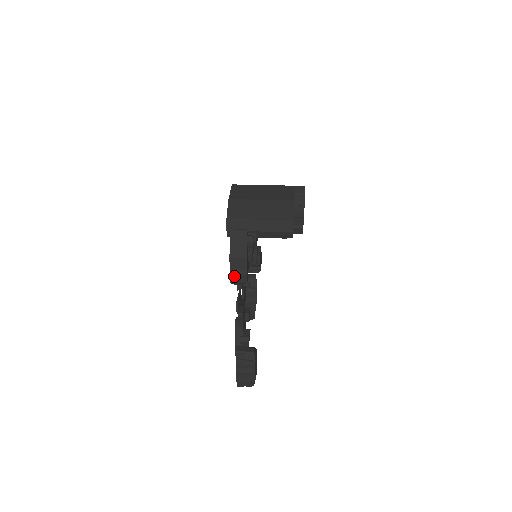
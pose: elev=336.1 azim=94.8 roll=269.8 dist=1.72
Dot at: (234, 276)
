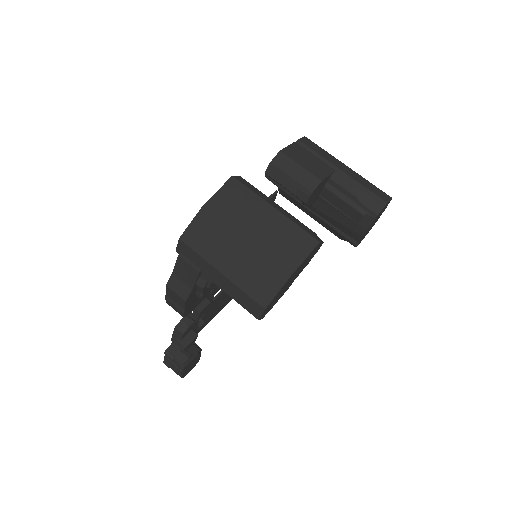
Dot at: (170, 302)
